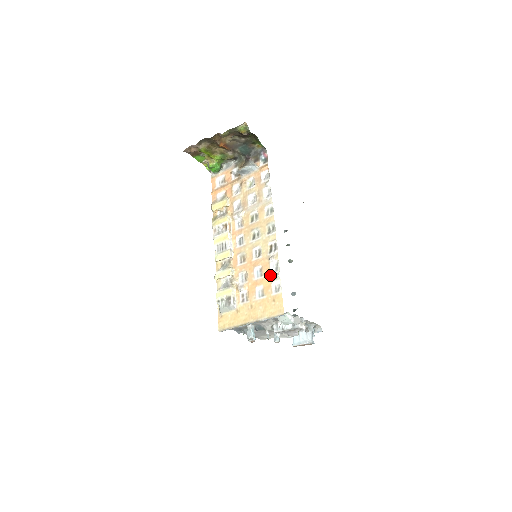
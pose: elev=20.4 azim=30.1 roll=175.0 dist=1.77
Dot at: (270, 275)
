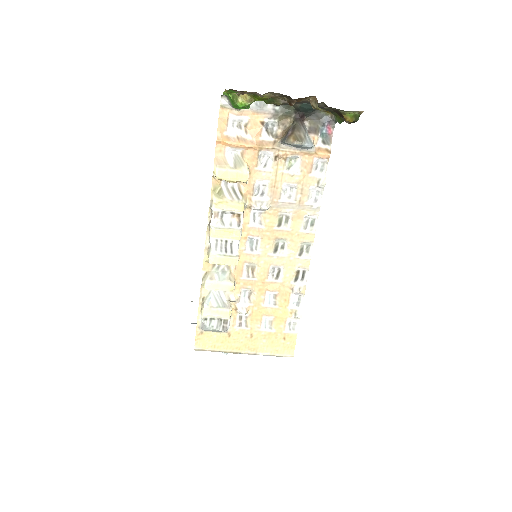
Dot at: (288, 309)
